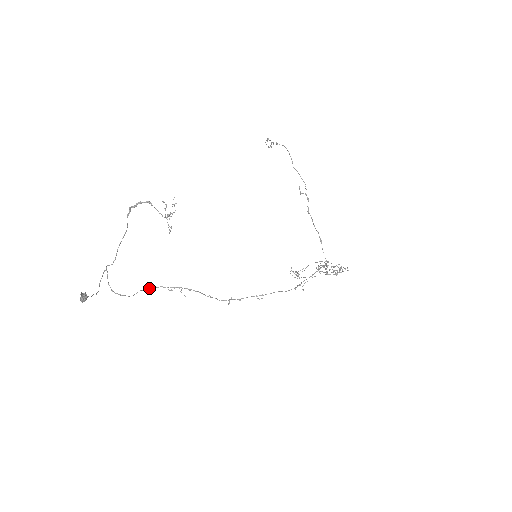
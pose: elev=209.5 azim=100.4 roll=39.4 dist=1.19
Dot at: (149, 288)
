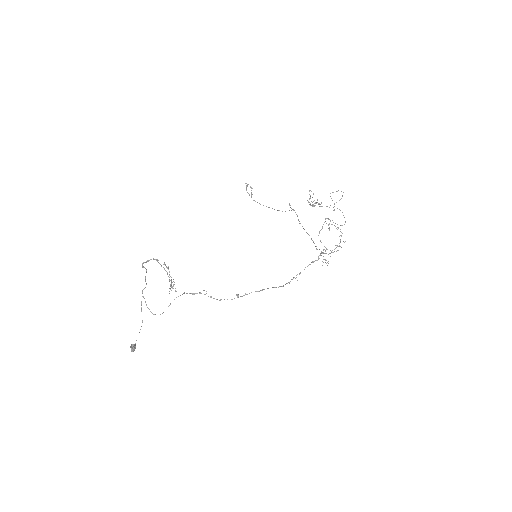
Dot at: (176, 297)
